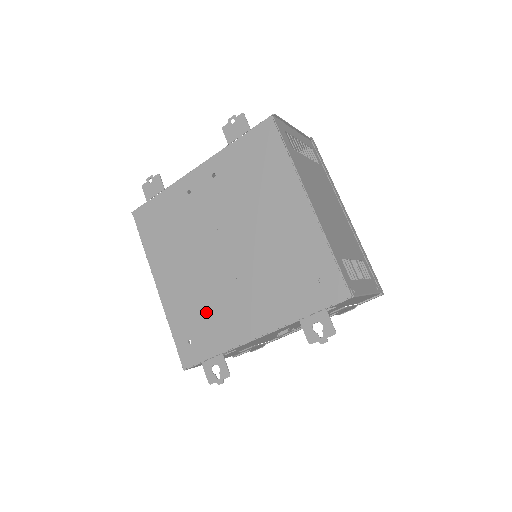
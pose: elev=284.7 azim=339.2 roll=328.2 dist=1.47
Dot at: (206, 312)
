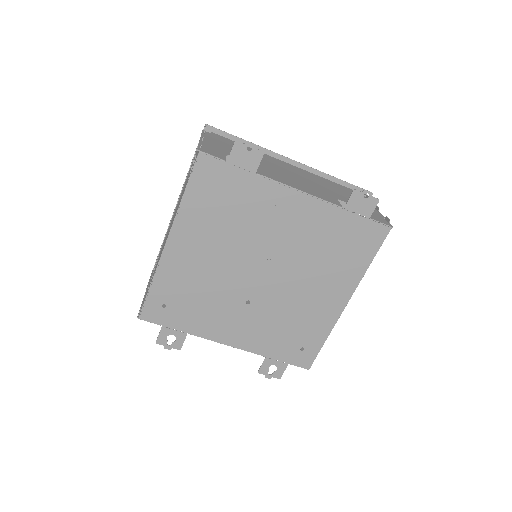
Dot at: (200, 300)
